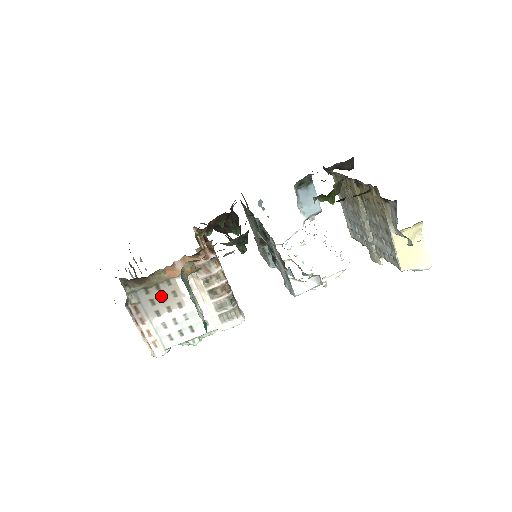
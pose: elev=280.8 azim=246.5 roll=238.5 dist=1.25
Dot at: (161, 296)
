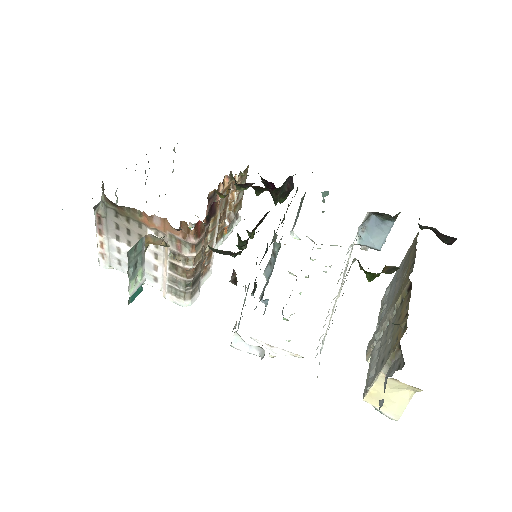
Dot at: (127, 228)
